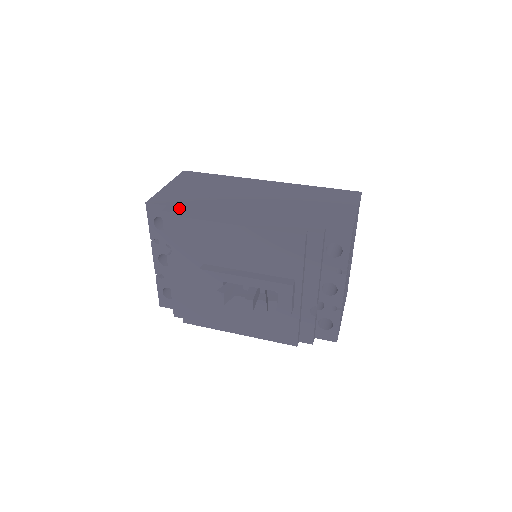
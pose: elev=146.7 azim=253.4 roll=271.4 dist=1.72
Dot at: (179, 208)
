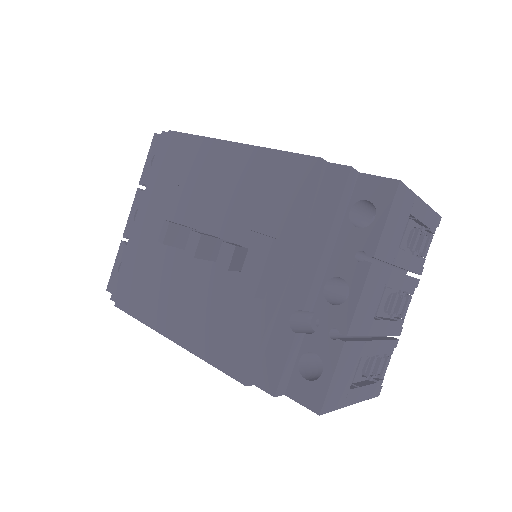
Dot at: occluded
